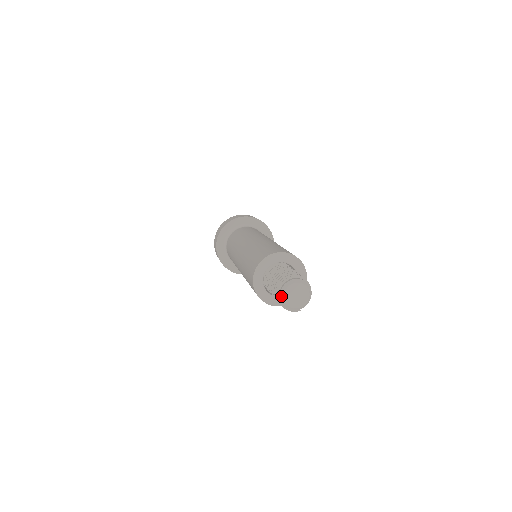
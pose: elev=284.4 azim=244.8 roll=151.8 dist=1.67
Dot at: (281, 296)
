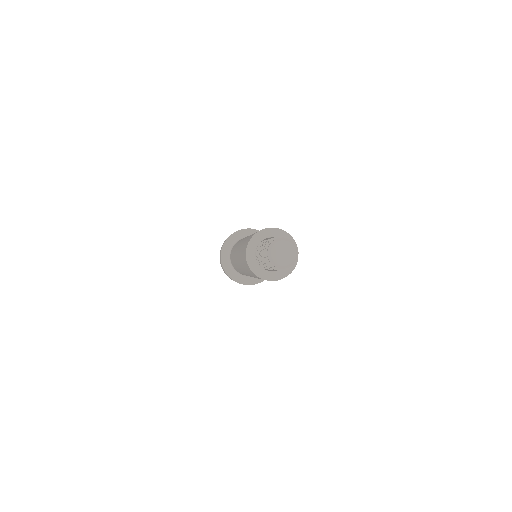
Dot at: (268, 255)
